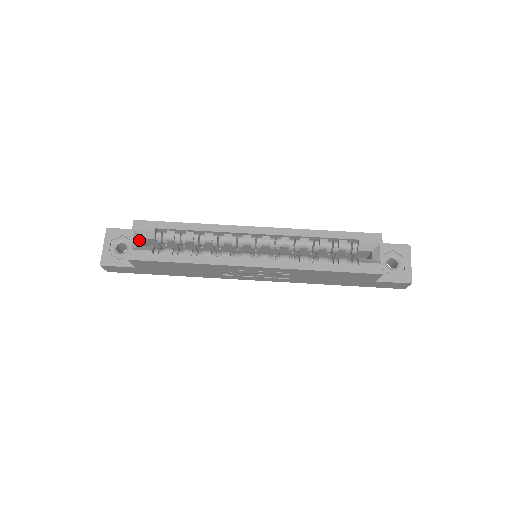
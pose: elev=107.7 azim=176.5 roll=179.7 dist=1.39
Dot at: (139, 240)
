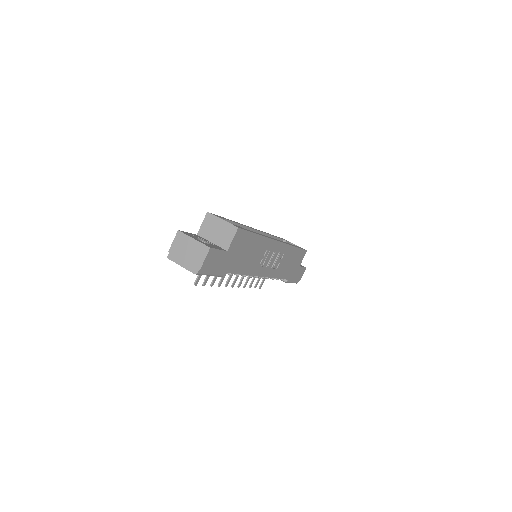
Dot at: occluded
